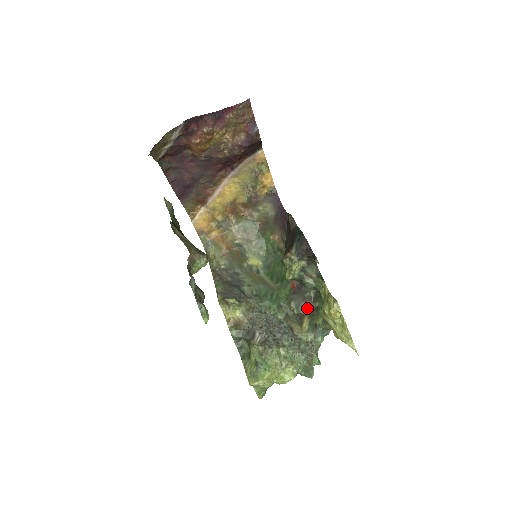
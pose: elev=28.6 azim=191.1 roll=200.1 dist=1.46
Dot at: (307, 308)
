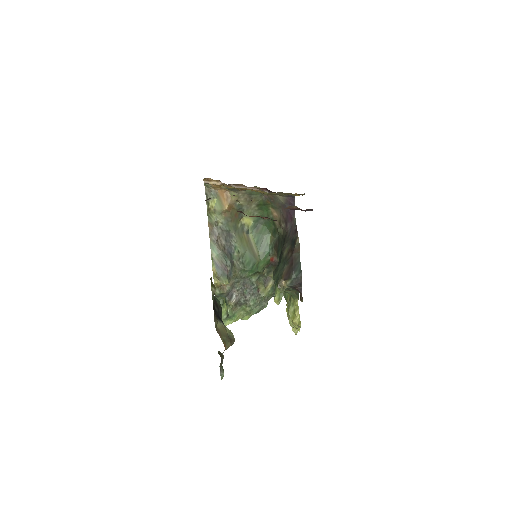
Dot at: occluded
